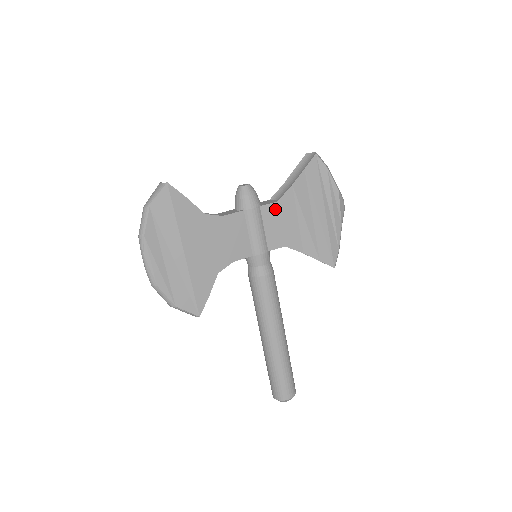
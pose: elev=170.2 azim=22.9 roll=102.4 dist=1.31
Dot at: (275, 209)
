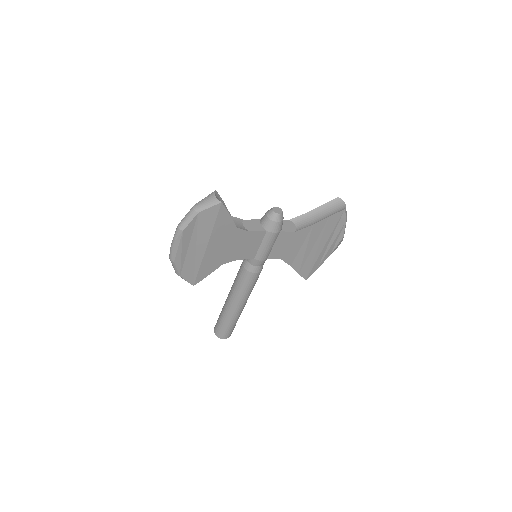
Dot at: (290, 236)
